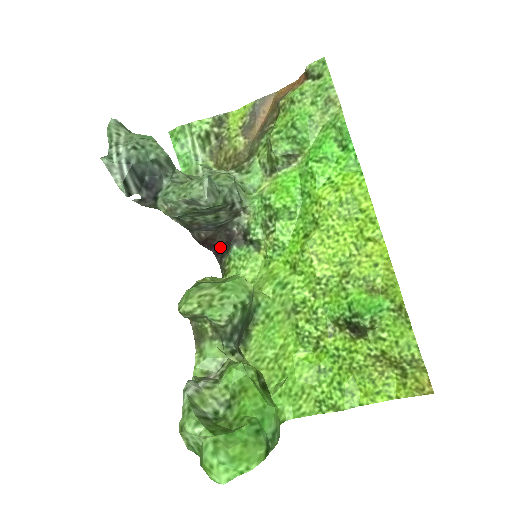
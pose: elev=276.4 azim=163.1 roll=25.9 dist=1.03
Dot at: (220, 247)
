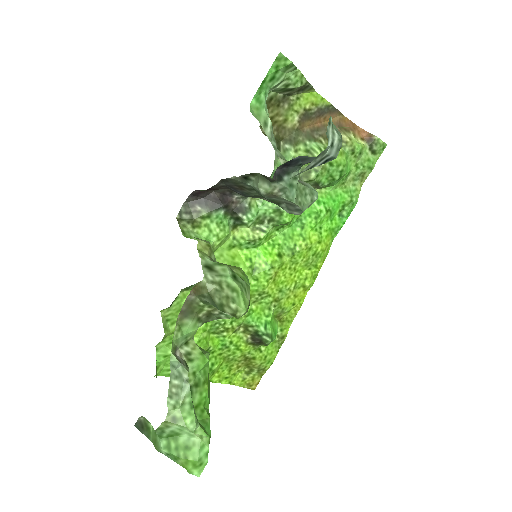
Dot at: (206, 195)
